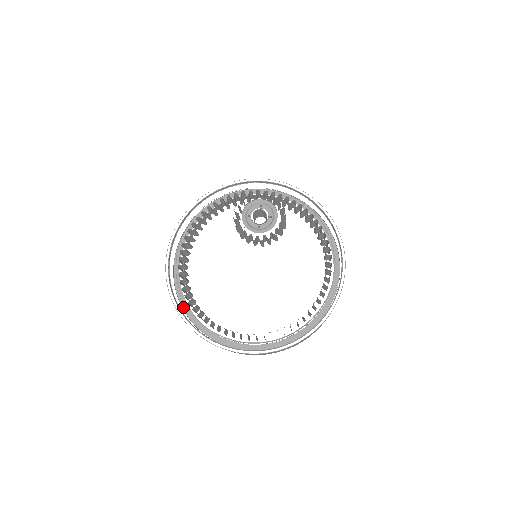
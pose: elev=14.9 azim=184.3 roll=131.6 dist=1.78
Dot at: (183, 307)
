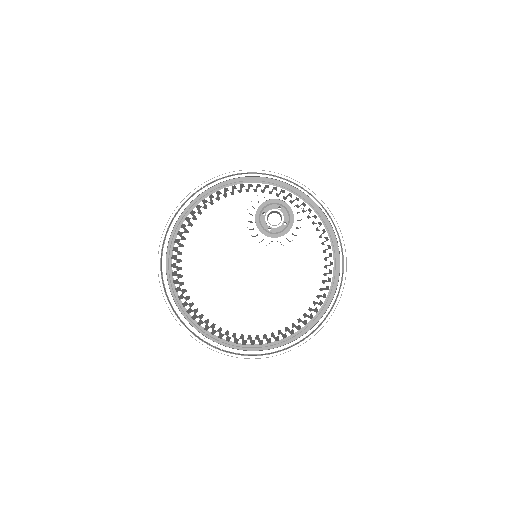
Dot at: (168, 277)
